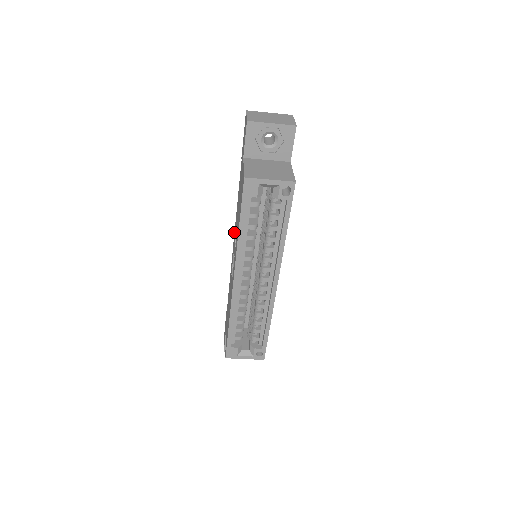
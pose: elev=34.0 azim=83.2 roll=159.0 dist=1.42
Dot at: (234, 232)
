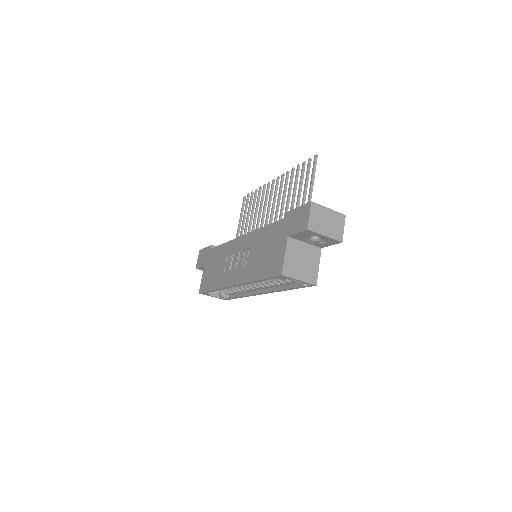
Dot at: (248, 233)
